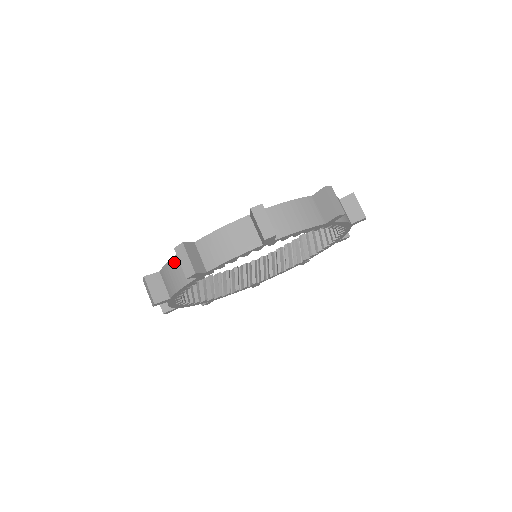
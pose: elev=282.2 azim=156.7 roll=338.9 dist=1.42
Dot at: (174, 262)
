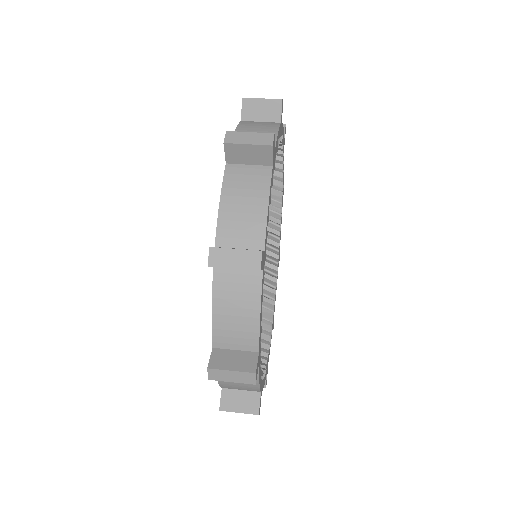
Dot at: (219, 300)
